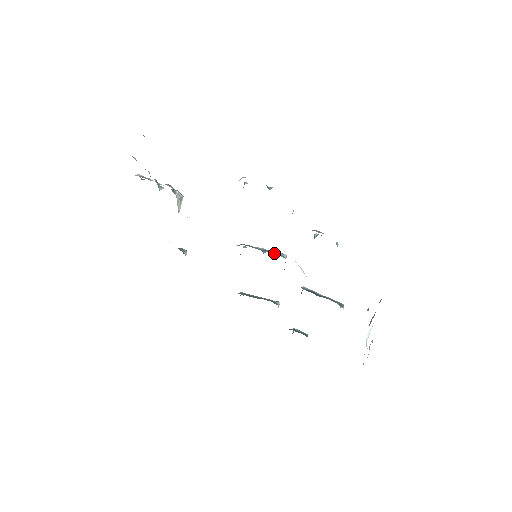
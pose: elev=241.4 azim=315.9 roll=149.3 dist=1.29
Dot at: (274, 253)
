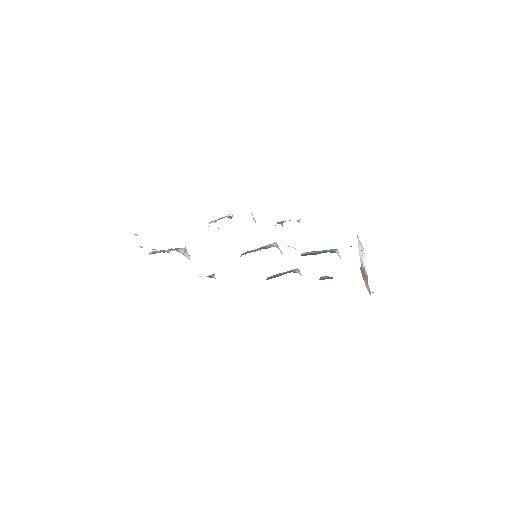
Dot at: (266, 248)
